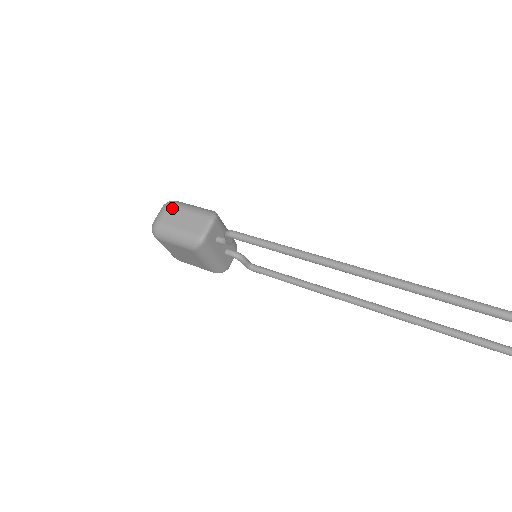
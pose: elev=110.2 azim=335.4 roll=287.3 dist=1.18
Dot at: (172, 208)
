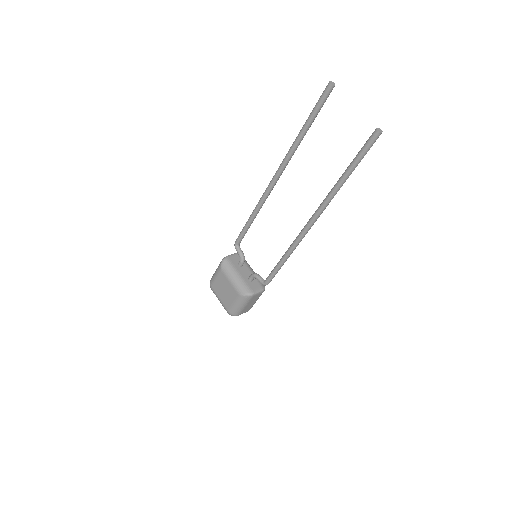
Dot at: occluded
